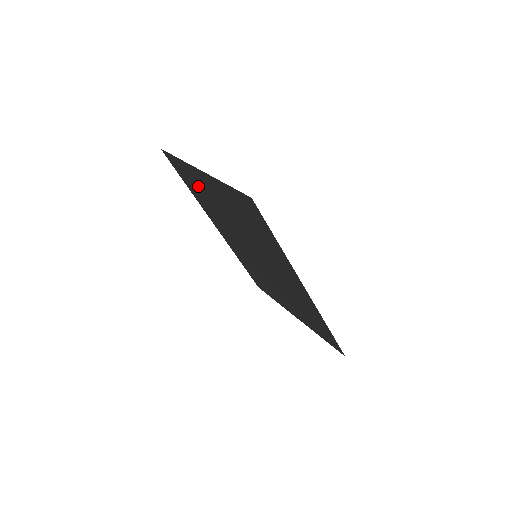
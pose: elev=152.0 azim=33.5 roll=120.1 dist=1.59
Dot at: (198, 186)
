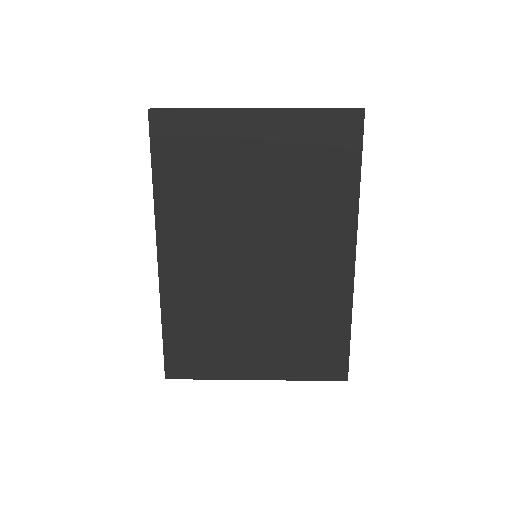
Dot at: (207, 153)
